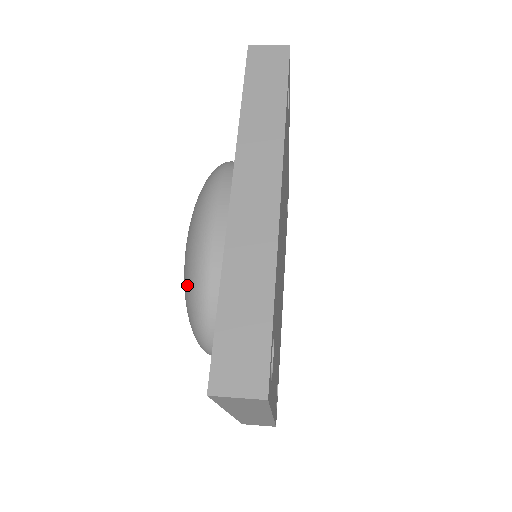
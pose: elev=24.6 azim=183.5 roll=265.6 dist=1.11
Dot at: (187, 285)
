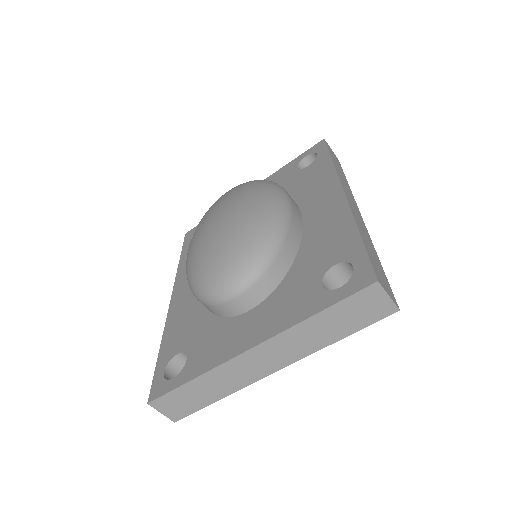
Dot at: (257, 228)
